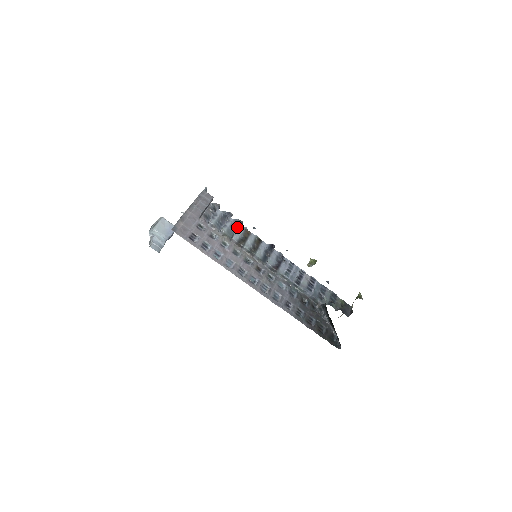
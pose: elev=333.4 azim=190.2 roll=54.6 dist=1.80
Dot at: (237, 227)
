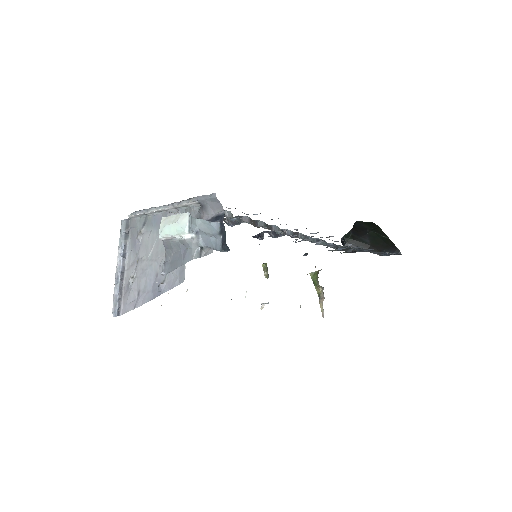
Dot at: occluded
